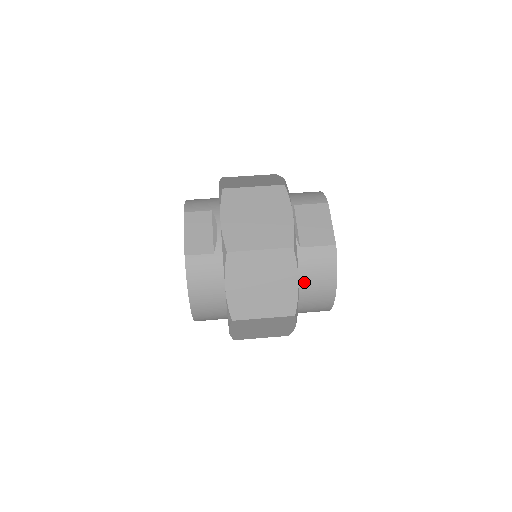
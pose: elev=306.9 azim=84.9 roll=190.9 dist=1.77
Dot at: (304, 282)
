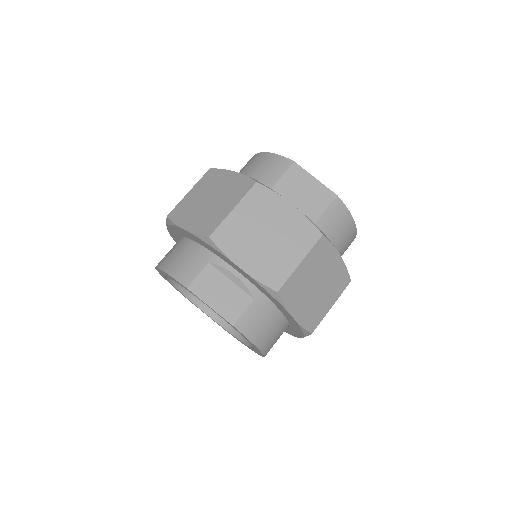
Dot at: occluded
